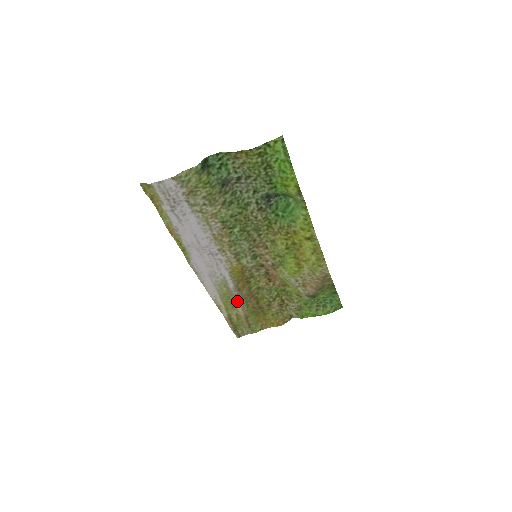
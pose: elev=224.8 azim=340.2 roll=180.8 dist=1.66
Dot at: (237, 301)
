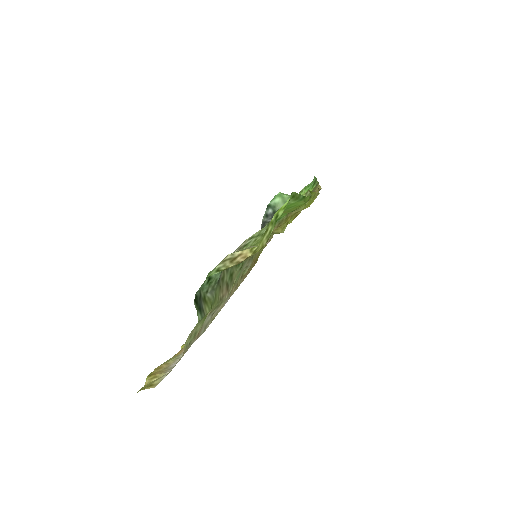
Dot at: occluded
